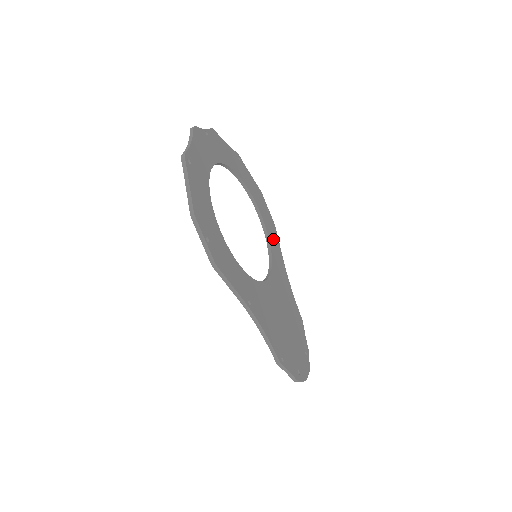
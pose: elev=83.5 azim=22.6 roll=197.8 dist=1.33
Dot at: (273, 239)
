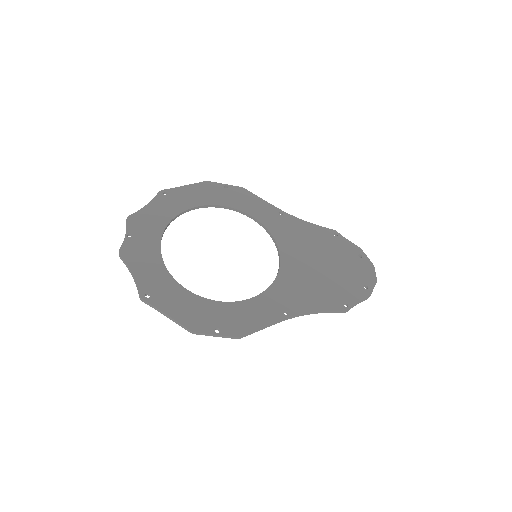
Dot at: (253, 207)
